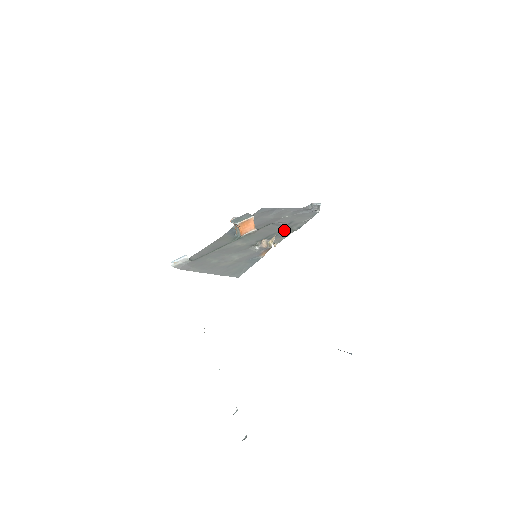
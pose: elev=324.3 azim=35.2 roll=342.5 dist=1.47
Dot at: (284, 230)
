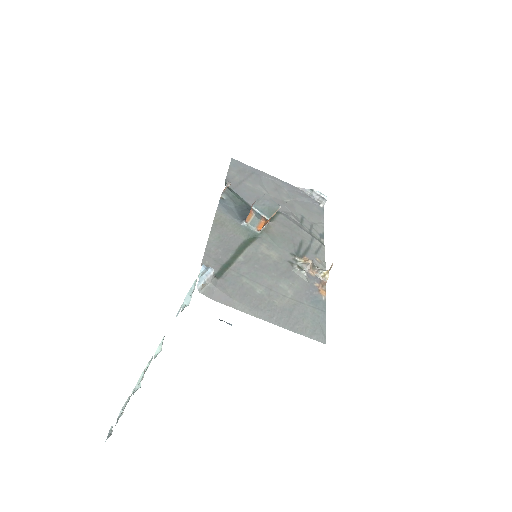
Dot at: (311, 238)
